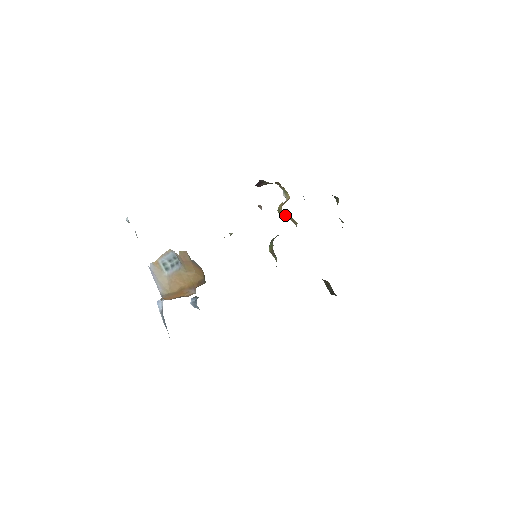
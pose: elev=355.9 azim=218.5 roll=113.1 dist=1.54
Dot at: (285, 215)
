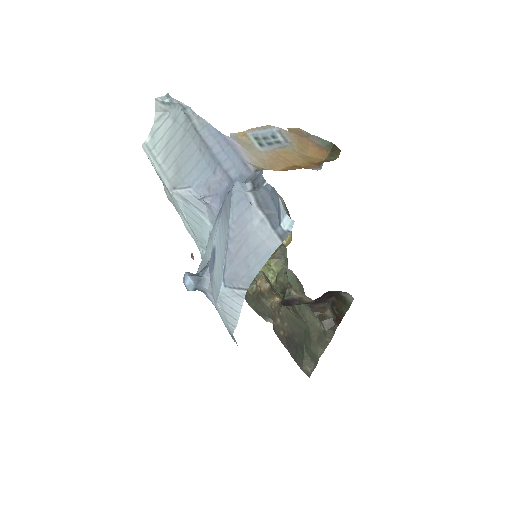
Dot at: occluded
